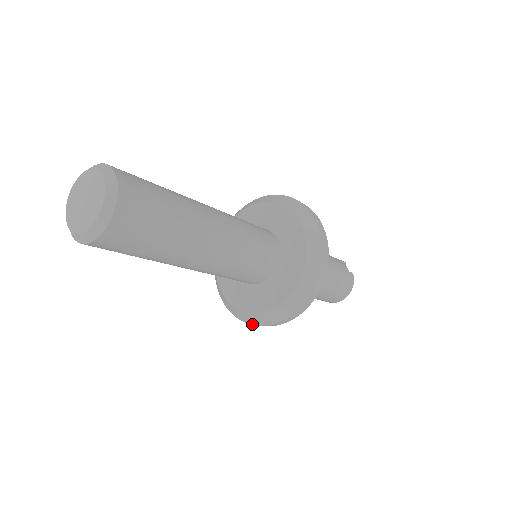
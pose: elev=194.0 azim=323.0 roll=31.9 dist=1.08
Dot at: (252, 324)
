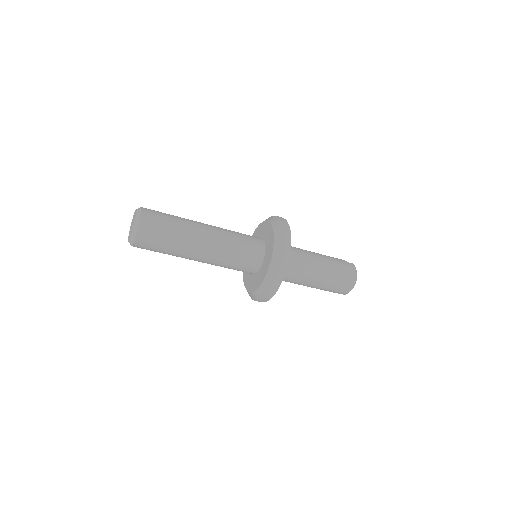
Dot at: (266, 295)
